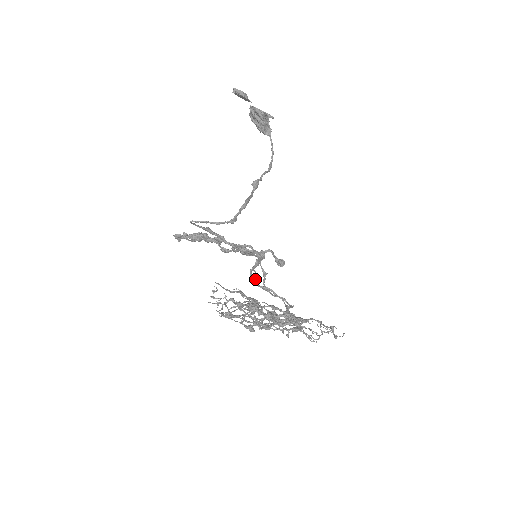
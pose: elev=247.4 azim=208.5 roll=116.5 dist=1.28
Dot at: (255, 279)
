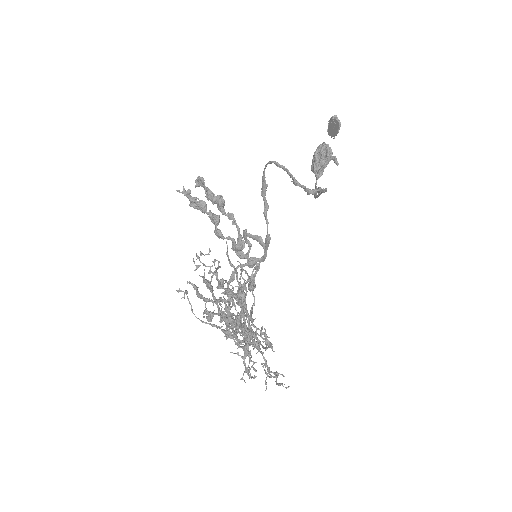
Dot at: occluded
